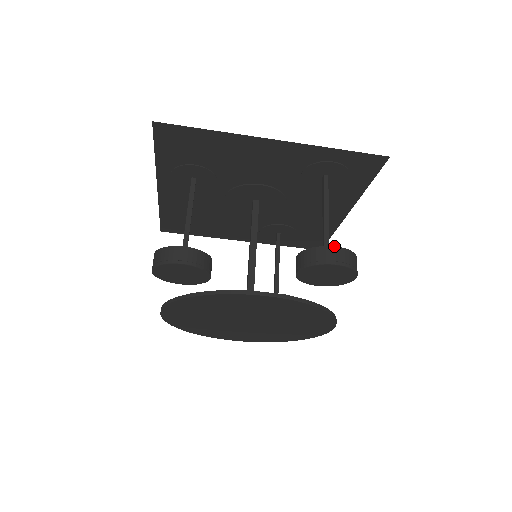
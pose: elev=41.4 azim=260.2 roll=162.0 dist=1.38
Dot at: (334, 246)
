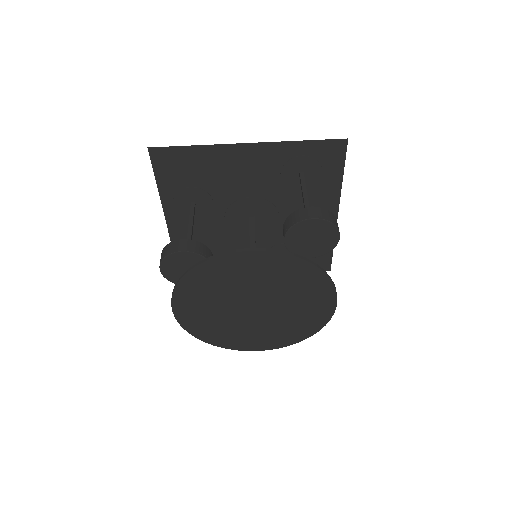
Dot at: occluded
